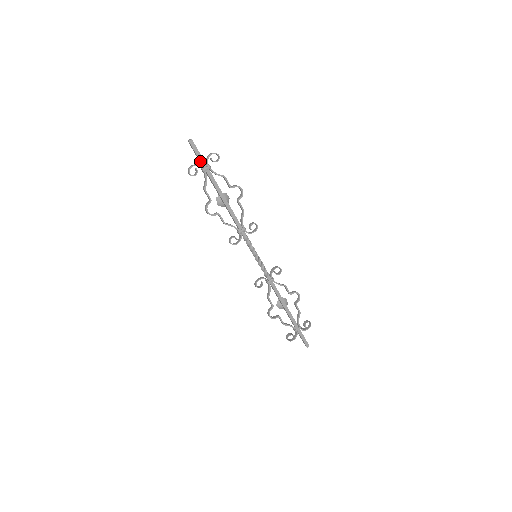
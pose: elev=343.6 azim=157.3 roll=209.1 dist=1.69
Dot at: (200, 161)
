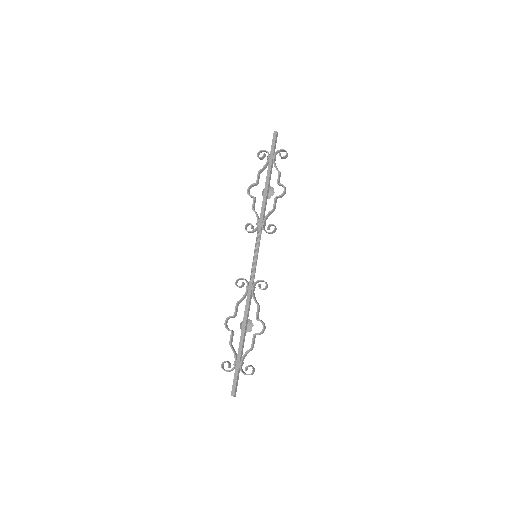
Dot at: (271, 150)
